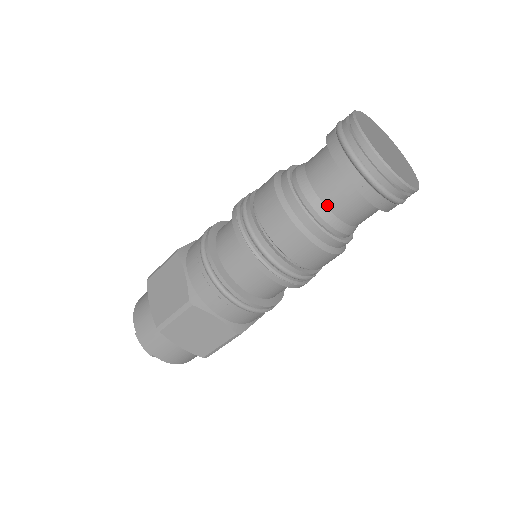
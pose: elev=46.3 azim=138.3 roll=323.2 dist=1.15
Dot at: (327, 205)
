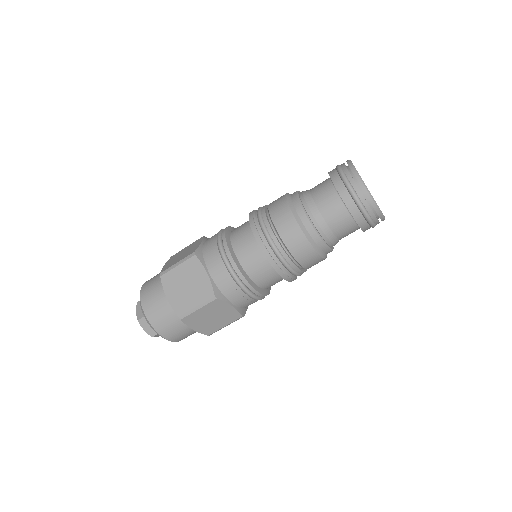
Dot at: (331, 228)
